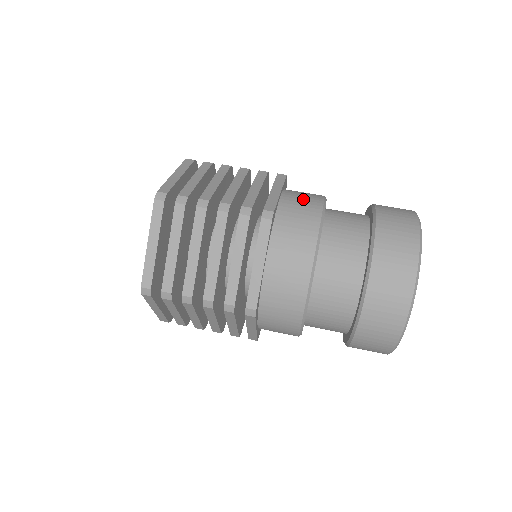
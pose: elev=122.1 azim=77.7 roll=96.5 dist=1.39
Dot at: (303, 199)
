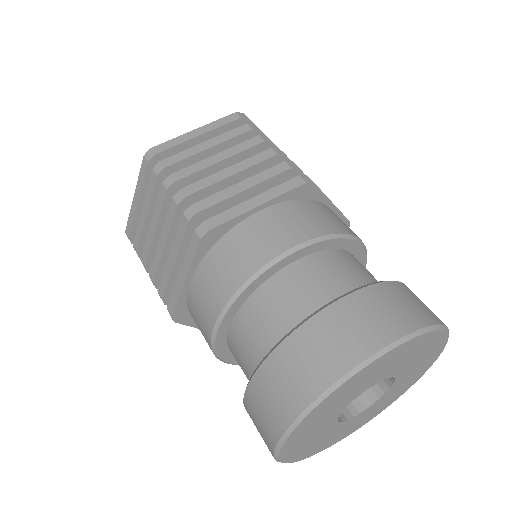
Dot at: (278, 228)
